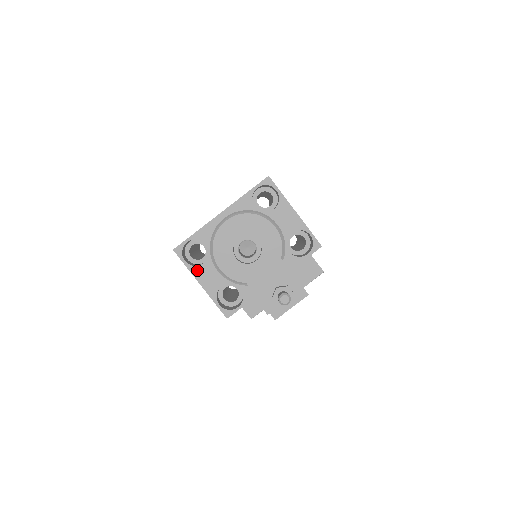
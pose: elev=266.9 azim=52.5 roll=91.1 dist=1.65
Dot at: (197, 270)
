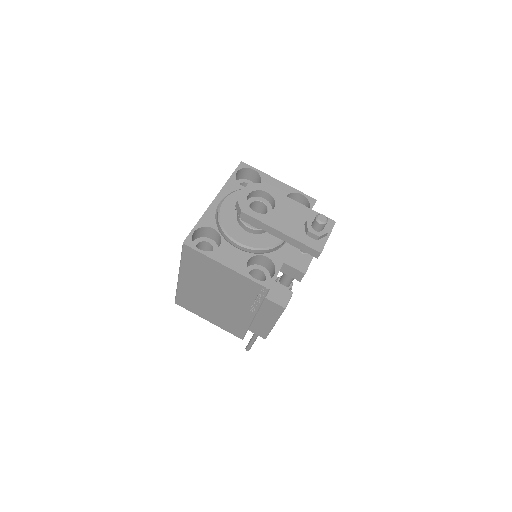
Dot at: (216, 254)
